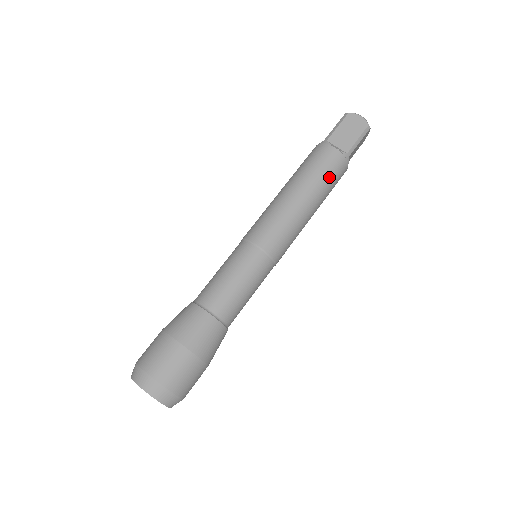
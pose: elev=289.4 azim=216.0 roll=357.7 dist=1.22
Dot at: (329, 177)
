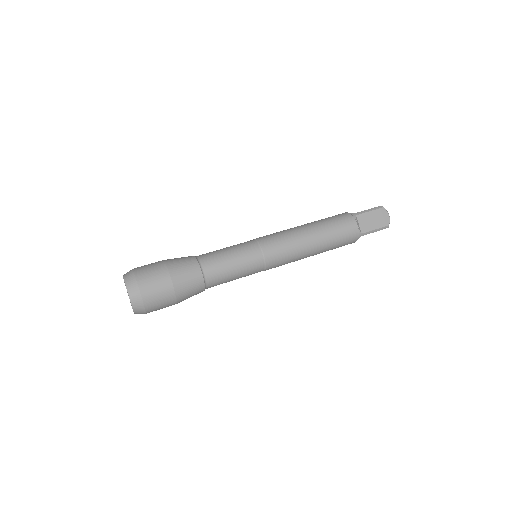
Dot at: (339, 241)
